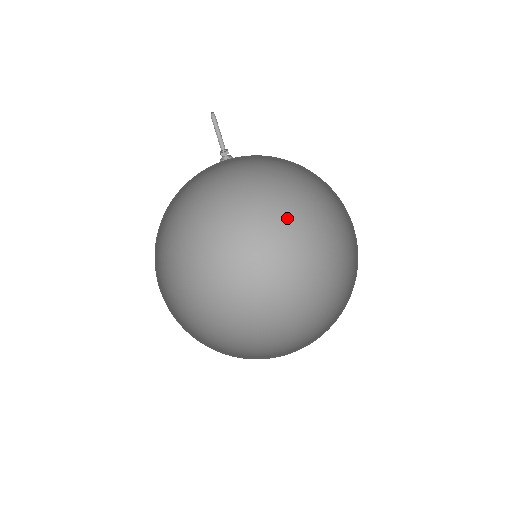
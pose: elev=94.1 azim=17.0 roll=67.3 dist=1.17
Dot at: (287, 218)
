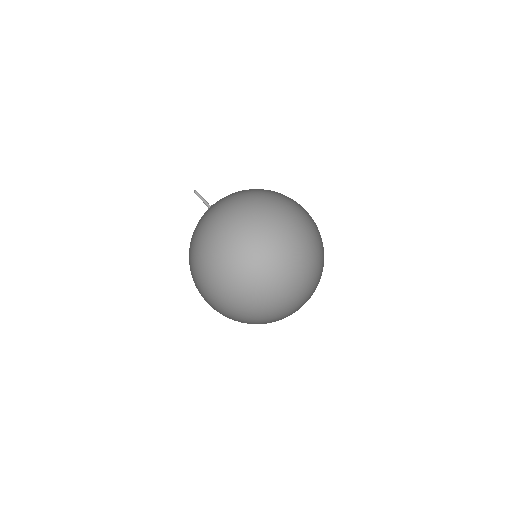
Dot at: (259, 250)
